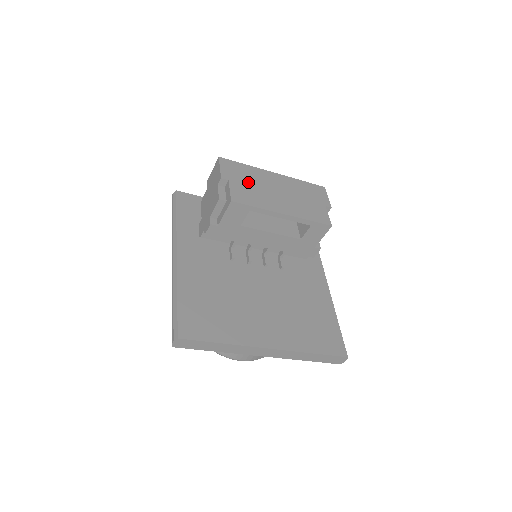
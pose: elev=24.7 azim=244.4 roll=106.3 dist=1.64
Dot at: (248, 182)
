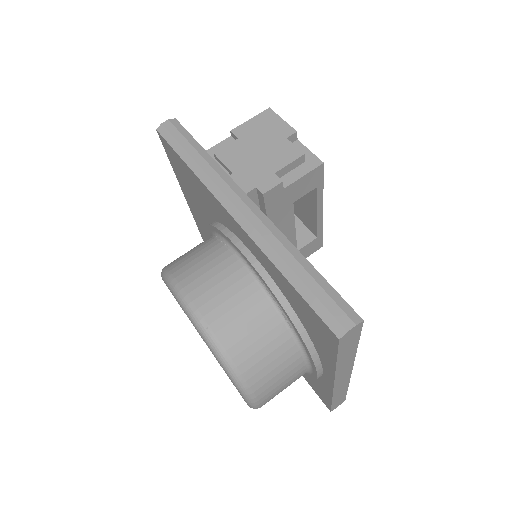
Dot at: occluded
